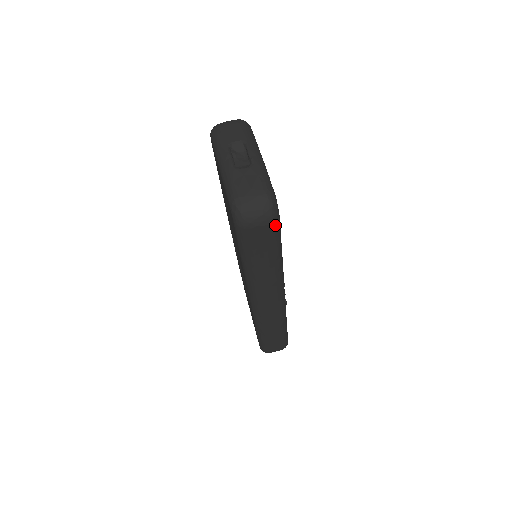
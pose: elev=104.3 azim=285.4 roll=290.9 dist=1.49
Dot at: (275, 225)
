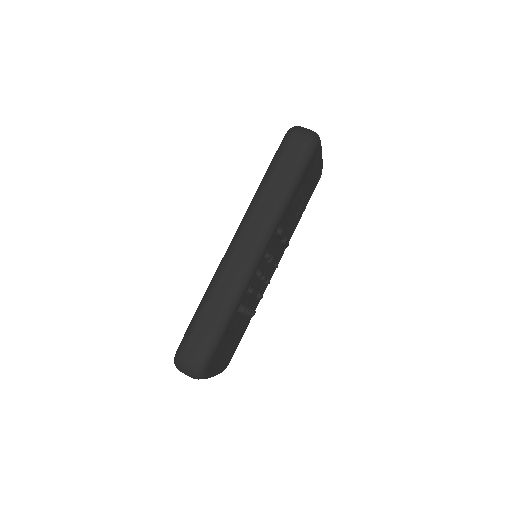
Dot at: (308, 149)
